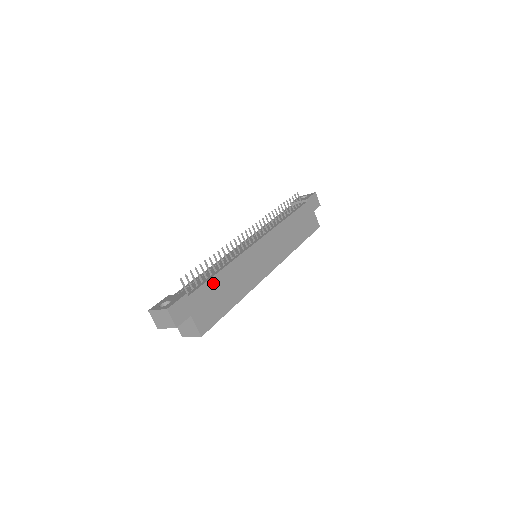
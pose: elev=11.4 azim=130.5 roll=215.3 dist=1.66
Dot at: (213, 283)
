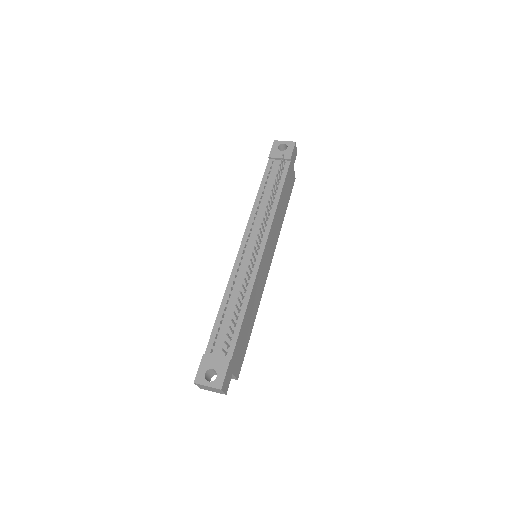
Dot at: (242, 329)
